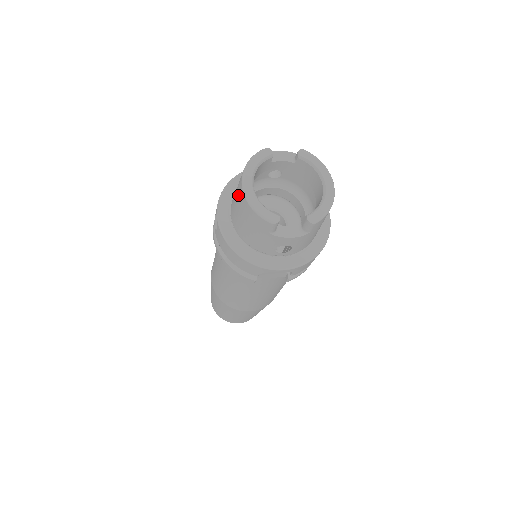
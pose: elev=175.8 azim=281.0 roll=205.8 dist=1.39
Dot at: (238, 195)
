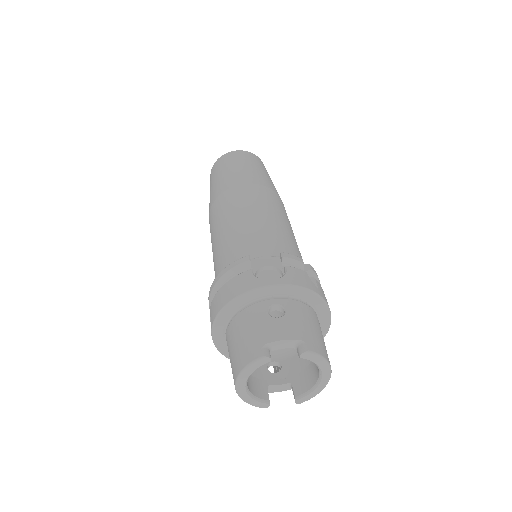
Dot at: (232, 372)
